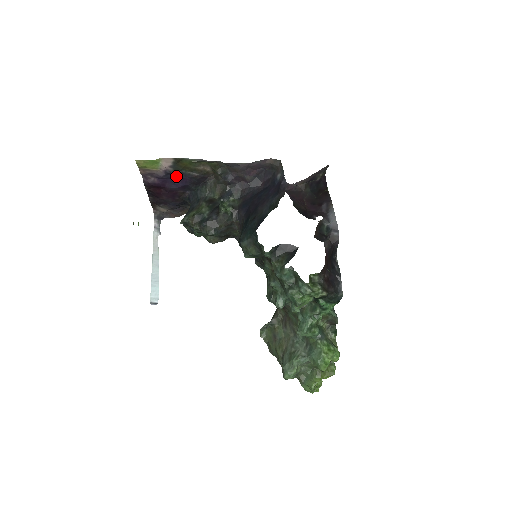
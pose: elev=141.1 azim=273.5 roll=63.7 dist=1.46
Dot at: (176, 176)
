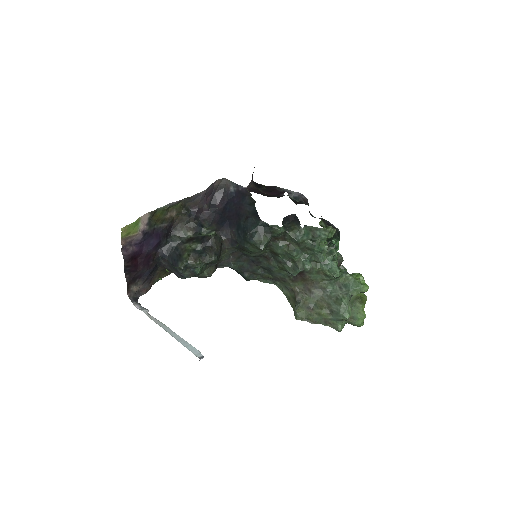
Dot at: (151, 234)
